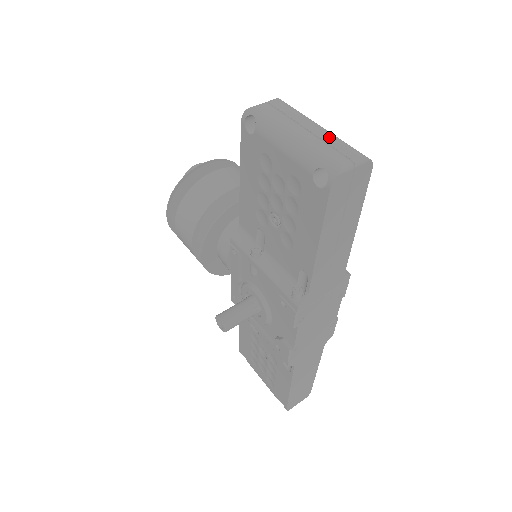
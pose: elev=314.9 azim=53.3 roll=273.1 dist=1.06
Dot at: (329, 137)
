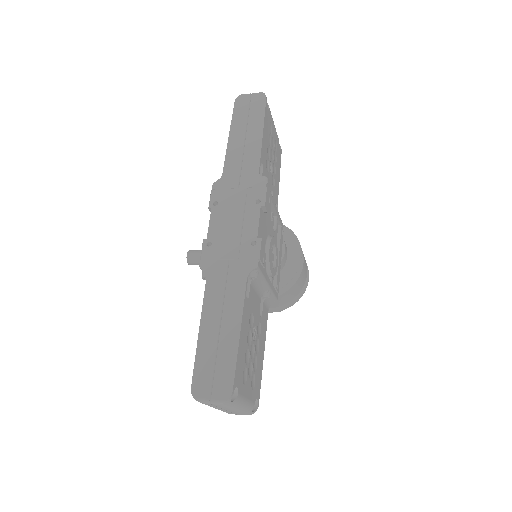
Dot at: occluded
